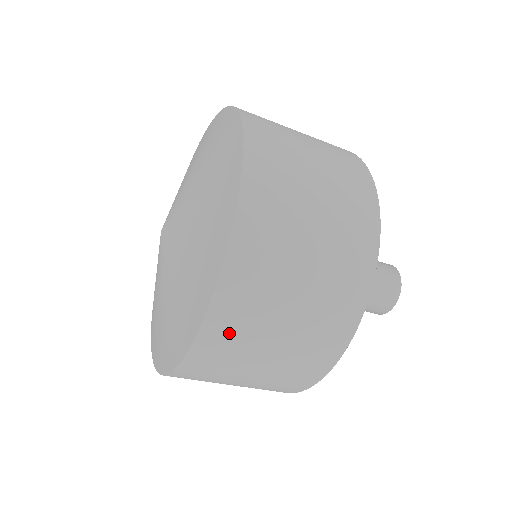
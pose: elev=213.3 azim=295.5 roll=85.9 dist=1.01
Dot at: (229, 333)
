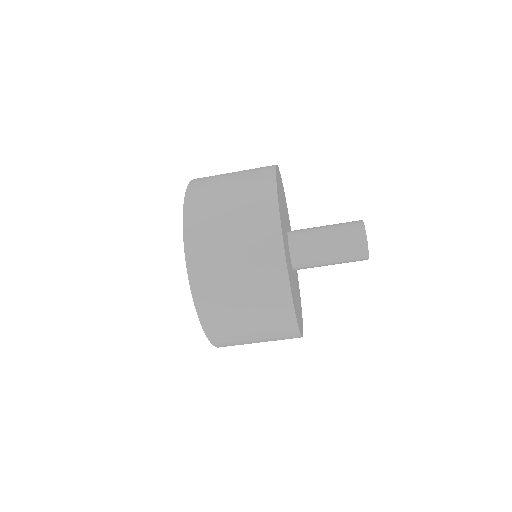
Dot at: (209, 293)
